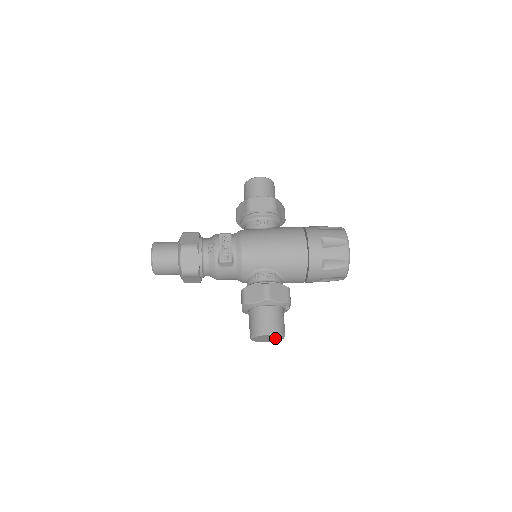
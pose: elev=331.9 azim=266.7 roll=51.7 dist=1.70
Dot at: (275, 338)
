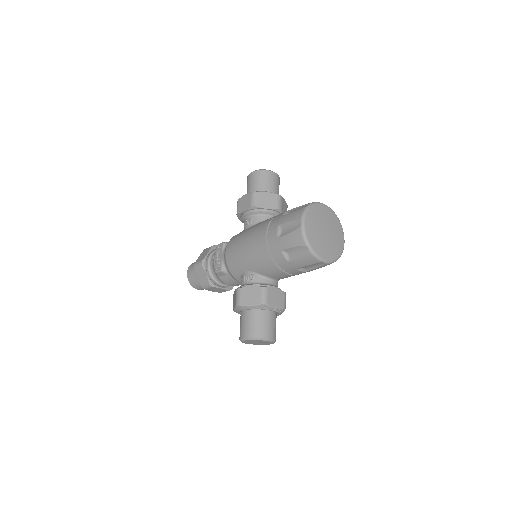
Dot at: (262, 341)
